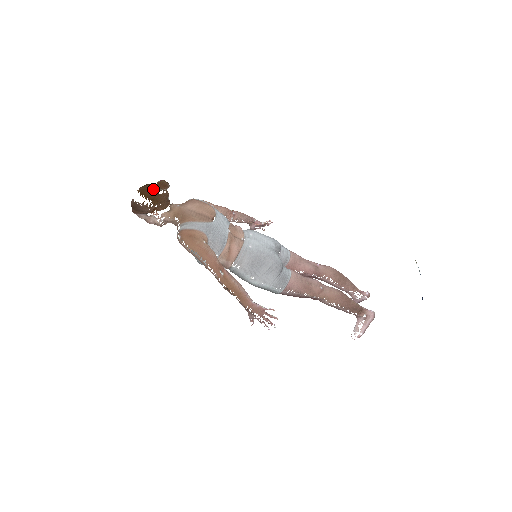
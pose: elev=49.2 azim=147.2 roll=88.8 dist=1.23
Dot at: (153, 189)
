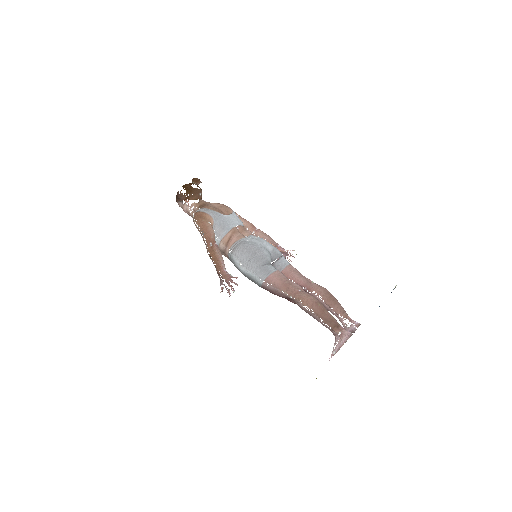
Dot at: (191, 184)
